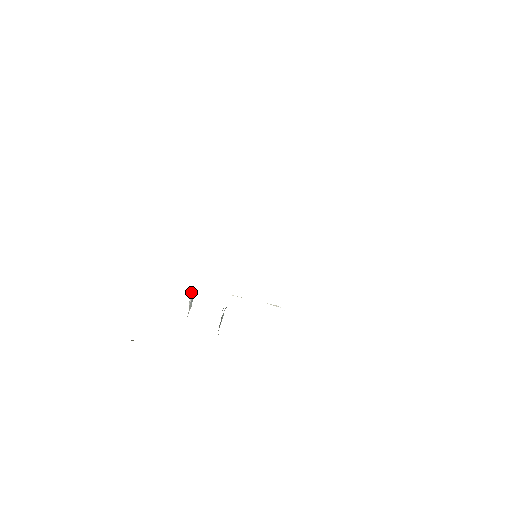
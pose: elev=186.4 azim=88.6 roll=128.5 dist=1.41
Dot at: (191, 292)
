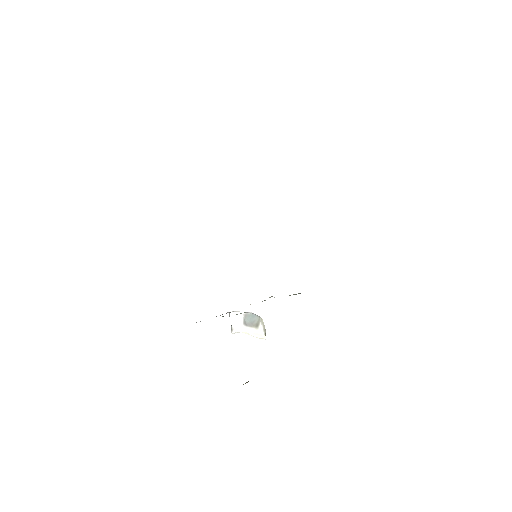
Dot at: (234, 317)
